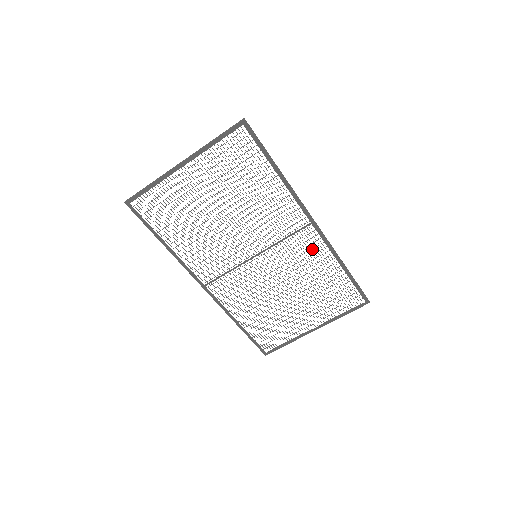
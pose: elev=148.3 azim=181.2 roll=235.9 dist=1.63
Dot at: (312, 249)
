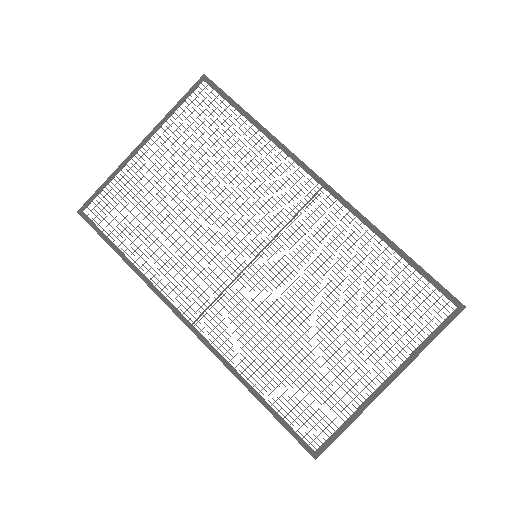
Dot at: occluded
